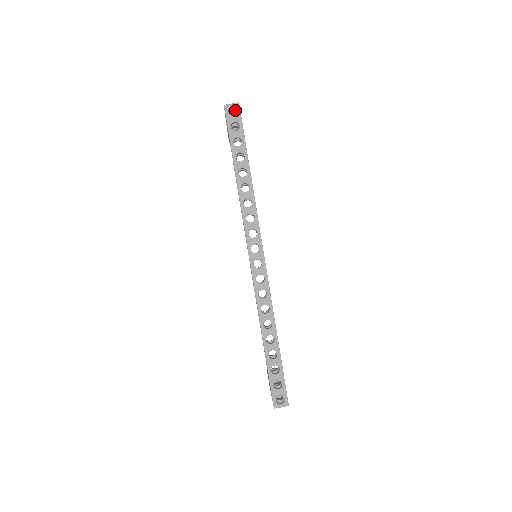
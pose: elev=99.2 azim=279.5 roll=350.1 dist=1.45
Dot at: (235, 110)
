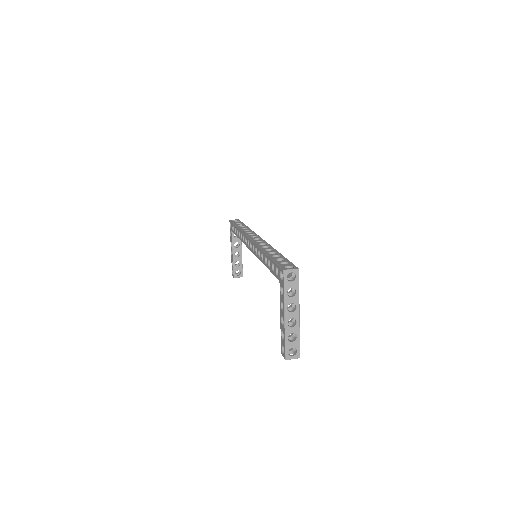
Dot at: occluded
